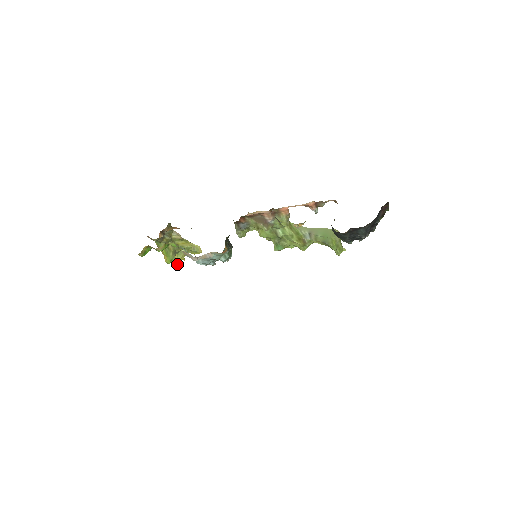
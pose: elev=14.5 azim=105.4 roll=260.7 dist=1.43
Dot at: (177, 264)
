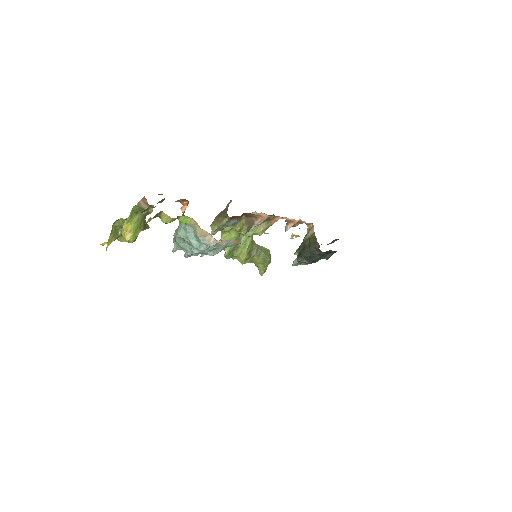
Dot at: occluded
